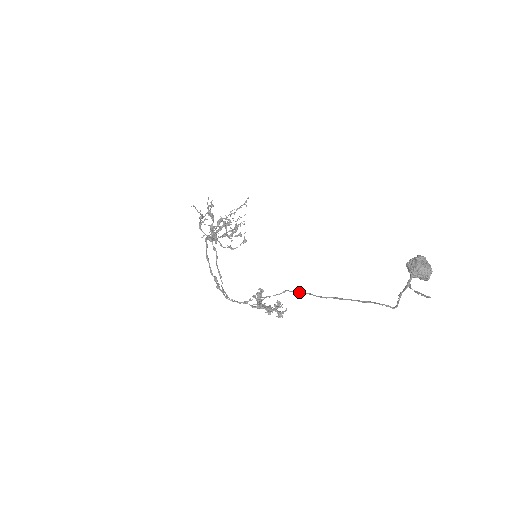
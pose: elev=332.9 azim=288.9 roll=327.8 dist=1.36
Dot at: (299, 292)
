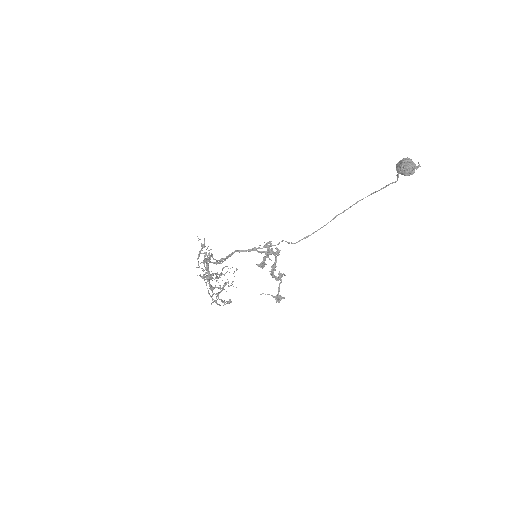
Dot at: (306, 236)
